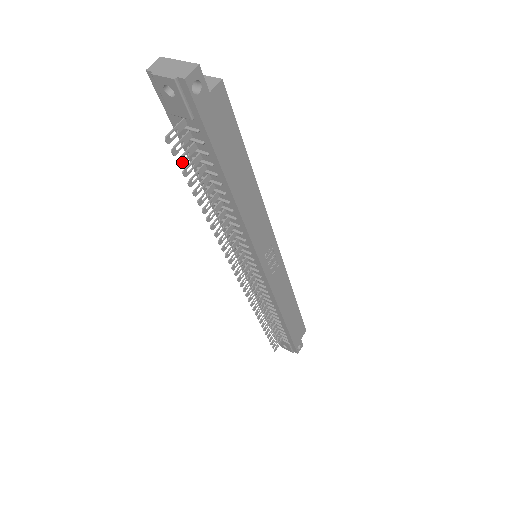
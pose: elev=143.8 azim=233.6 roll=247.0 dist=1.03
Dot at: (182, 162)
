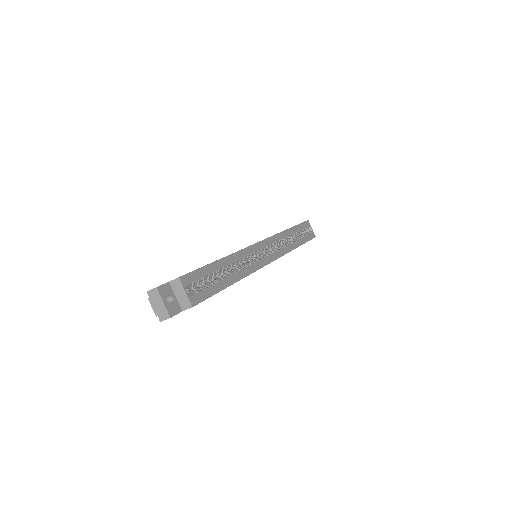
Dot at: occluded
